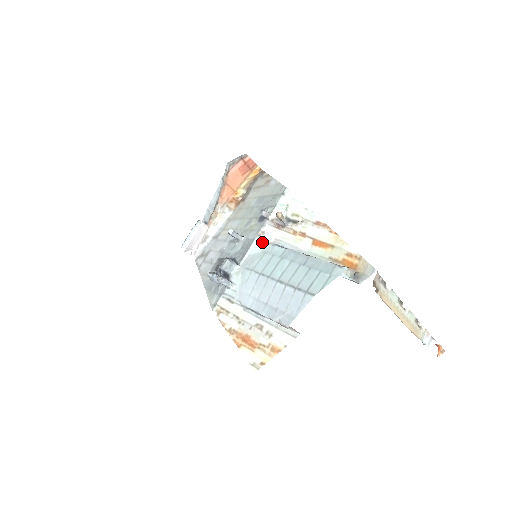
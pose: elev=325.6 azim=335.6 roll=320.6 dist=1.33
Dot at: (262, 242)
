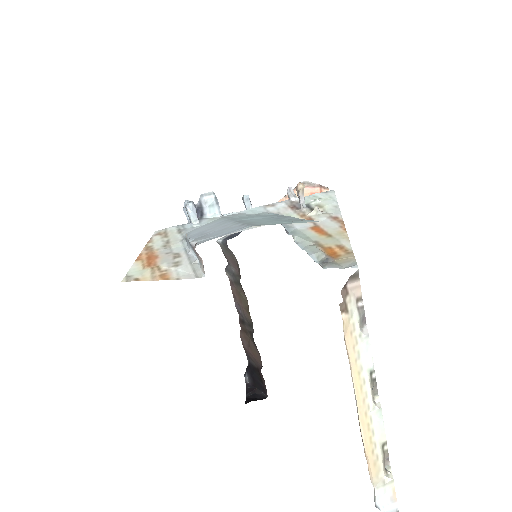
Dot at: (264, 210)
